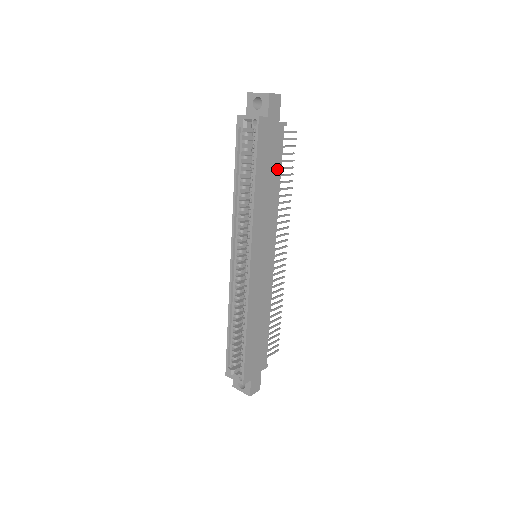
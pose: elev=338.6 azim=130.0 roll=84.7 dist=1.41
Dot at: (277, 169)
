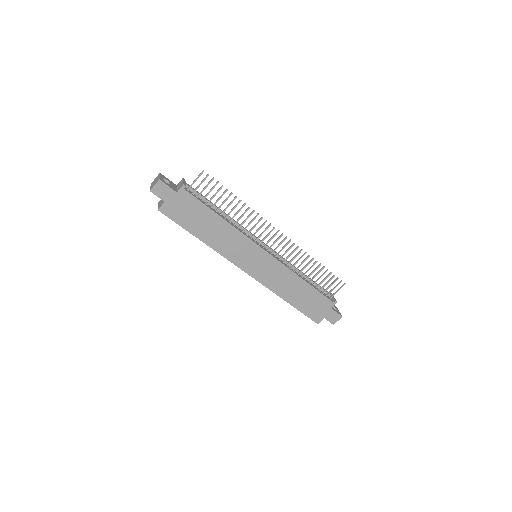
Dot at: (208, 213)
